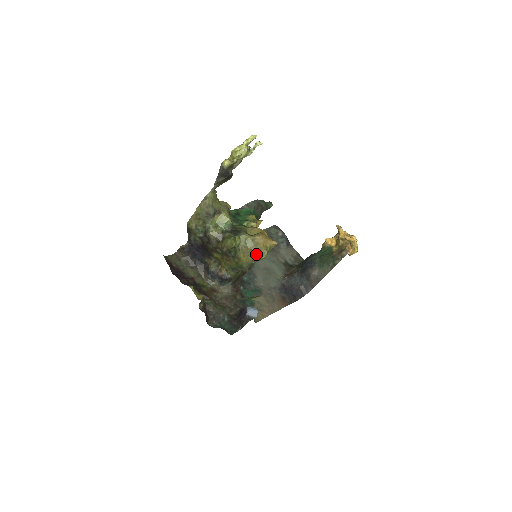
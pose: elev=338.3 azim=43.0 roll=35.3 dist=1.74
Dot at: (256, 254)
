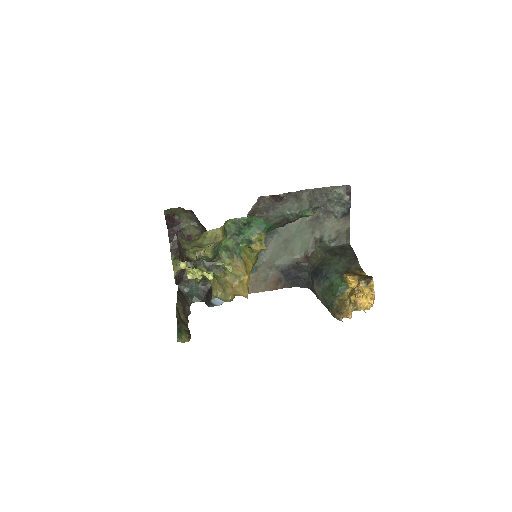
Dot at: (220, 295)
